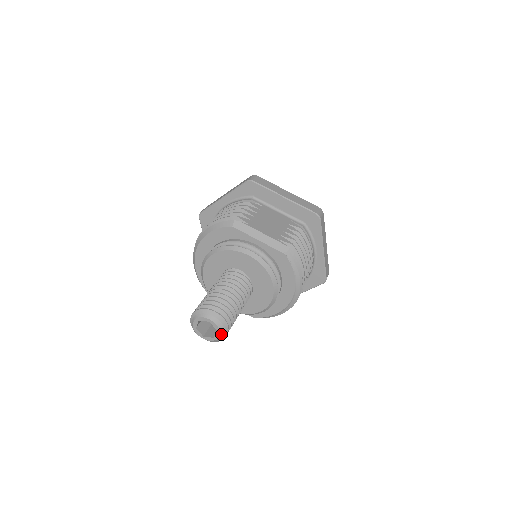
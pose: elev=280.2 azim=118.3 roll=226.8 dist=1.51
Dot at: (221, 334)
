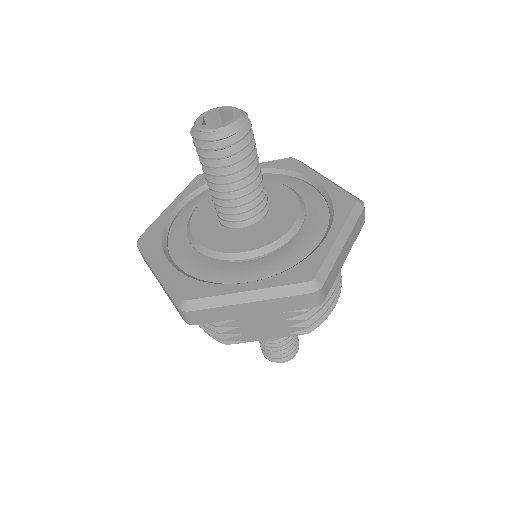
Dot at: occluded
